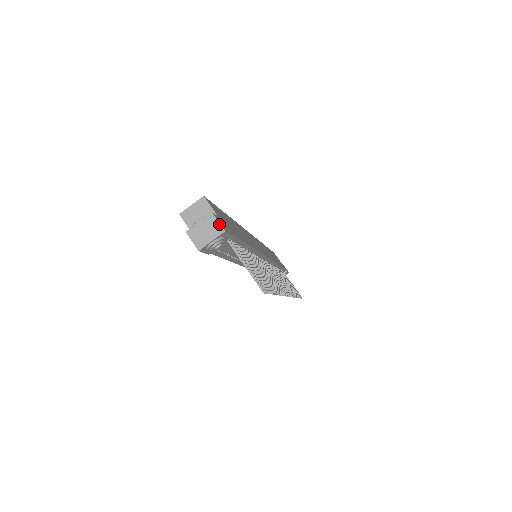
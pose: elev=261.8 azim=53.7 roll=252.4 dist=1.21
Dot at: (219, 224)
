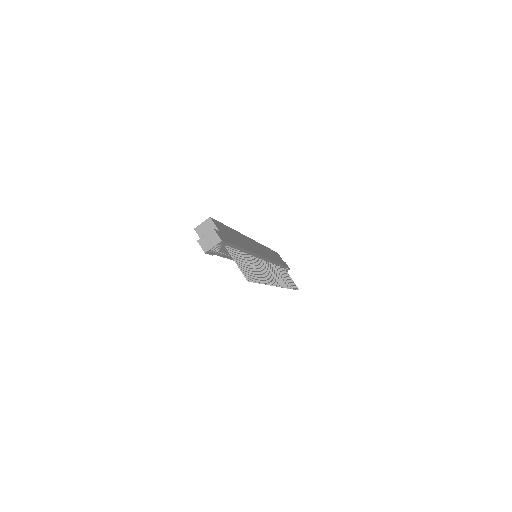
Dot at: (218, 236)
